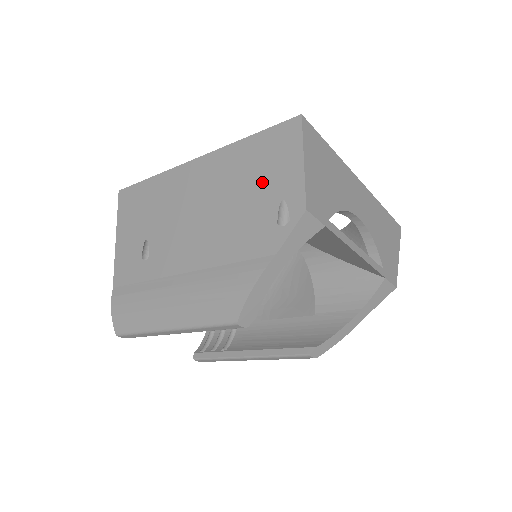
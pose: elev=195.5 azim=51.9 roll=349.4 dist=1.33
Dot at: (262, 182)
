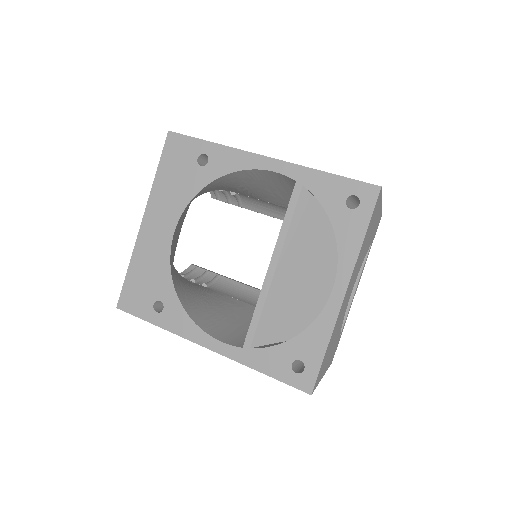
Dot at: occluded
